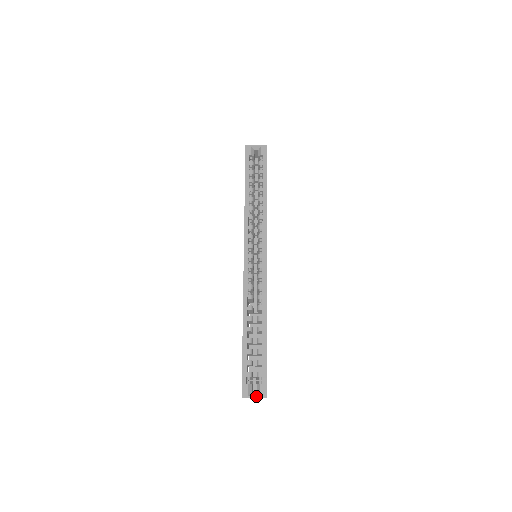
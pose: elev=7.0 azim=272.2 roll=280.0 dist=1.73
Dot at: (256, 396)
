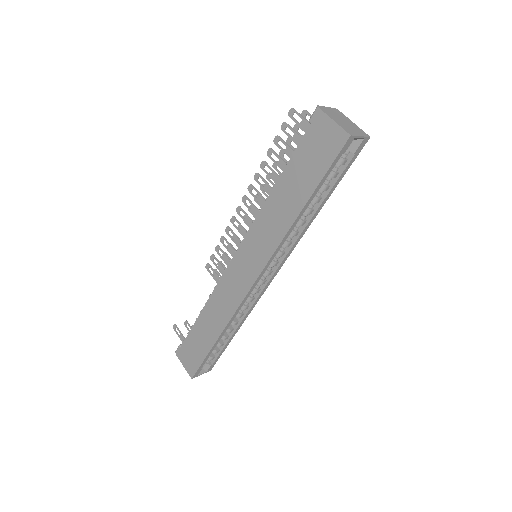
Dot at: (203, 373)
